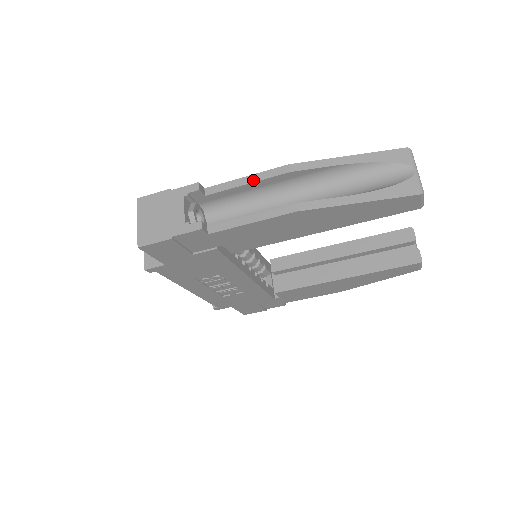
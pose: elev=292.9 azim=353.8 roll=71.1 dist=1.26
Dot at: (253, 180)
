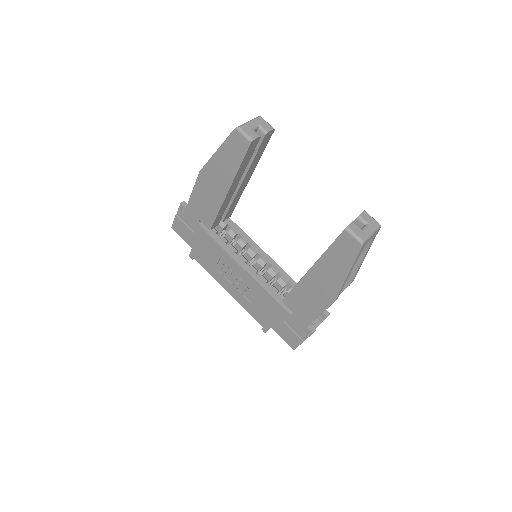
Dot at: occluded
